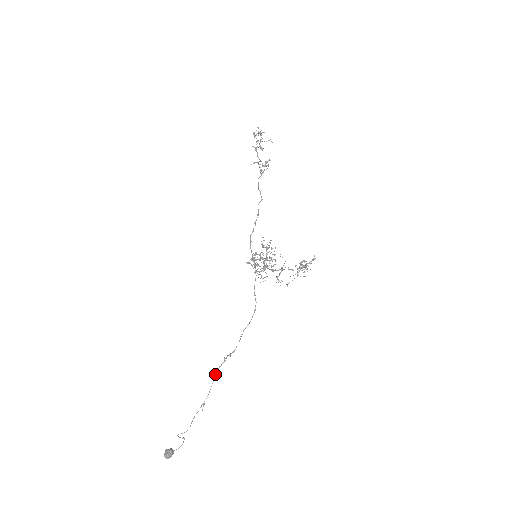
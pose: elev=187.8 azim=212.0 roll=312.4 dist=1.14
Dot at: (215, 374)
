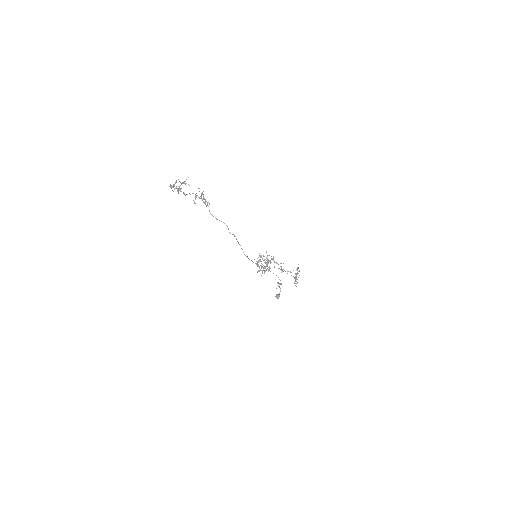
Dot at: occluded
